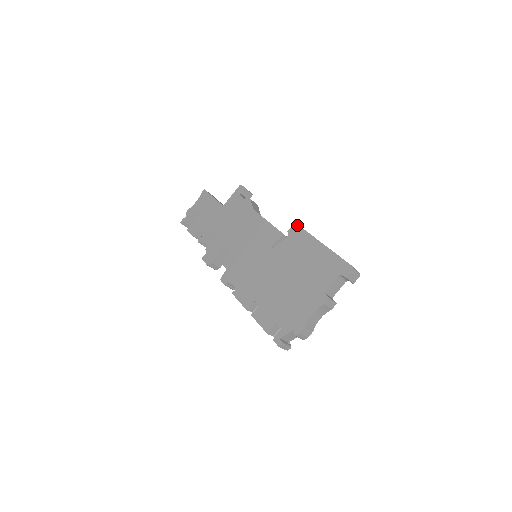
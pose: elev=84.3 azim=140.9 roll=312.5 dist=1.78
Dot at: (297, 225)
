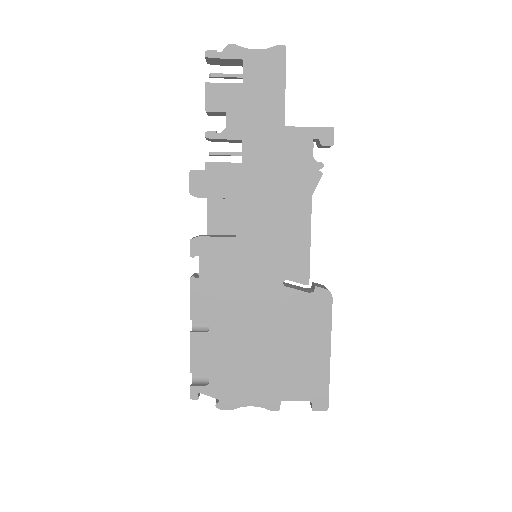
Dot at: occluded
